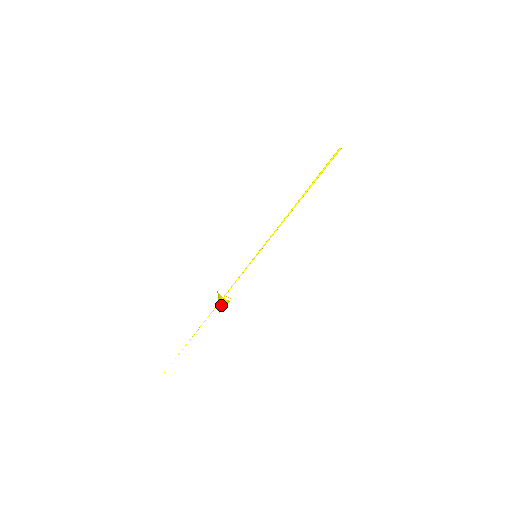
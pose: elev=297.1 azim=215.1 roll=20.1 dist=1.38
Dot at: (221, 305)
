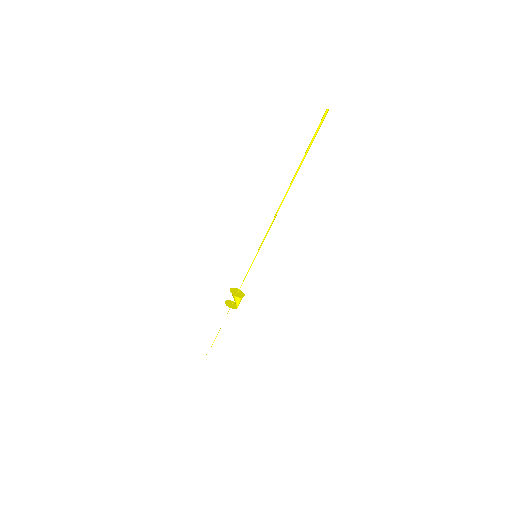
Dot at: (237, 299)
